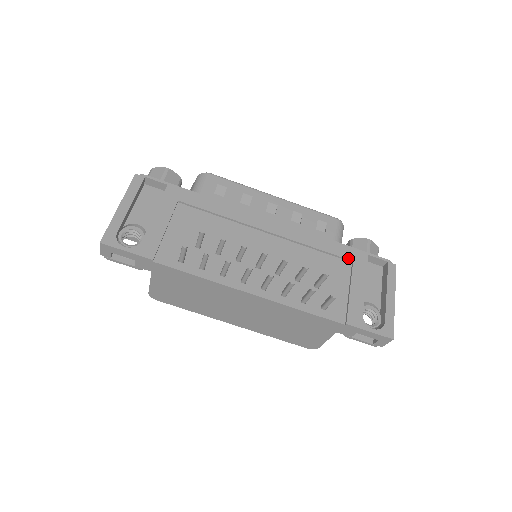
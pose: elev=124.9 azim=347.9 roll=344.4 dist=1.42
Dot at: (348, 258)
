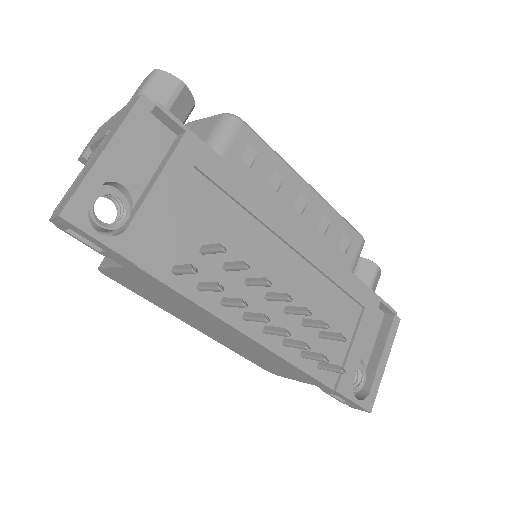
Dot at: (362, 303)
